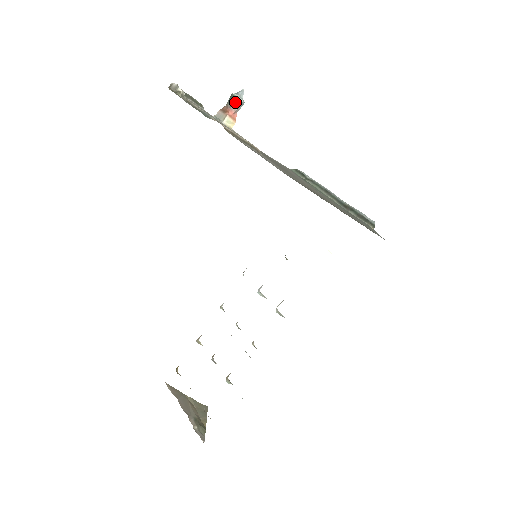
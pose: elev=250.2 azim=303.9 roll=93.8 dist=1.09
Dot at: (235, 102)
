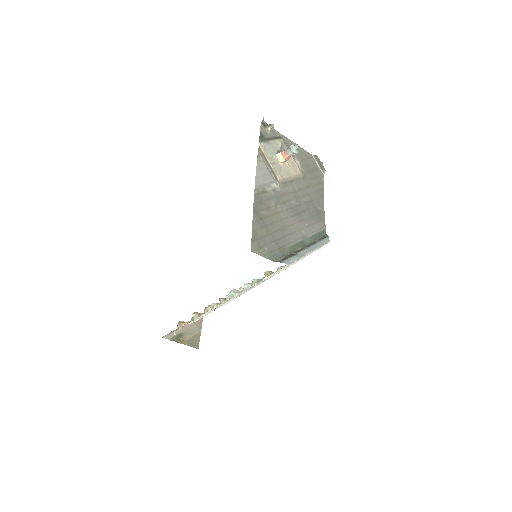
Dot at: (288, 148)
